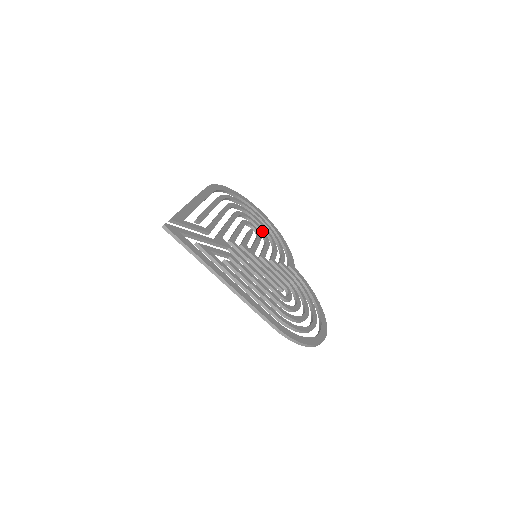
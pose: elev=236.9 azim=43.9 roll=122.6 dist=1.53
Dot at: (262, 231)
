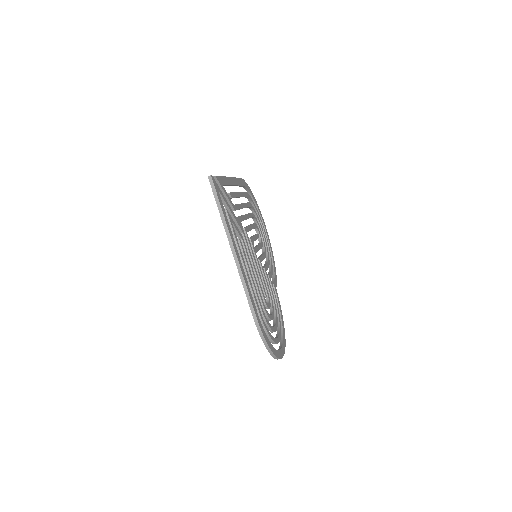
Dot at: (264, 243)
